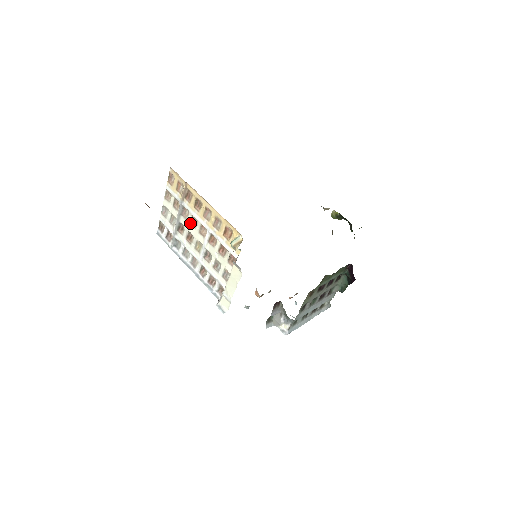
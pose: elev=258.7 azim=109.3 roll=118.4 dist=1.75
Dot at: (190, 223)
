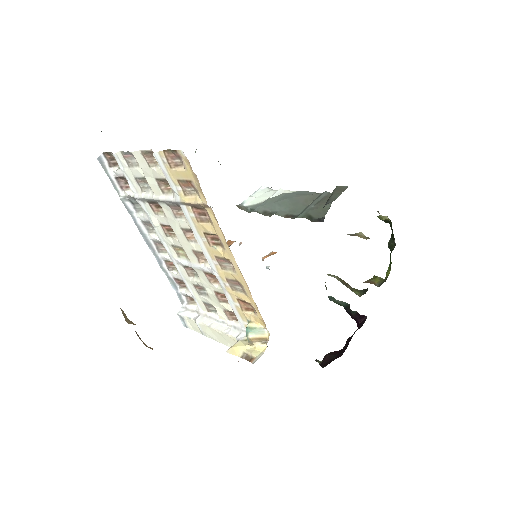
Dot at: (181, 228)
